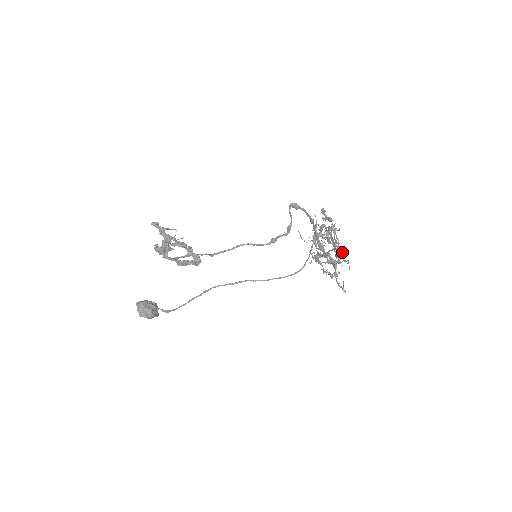
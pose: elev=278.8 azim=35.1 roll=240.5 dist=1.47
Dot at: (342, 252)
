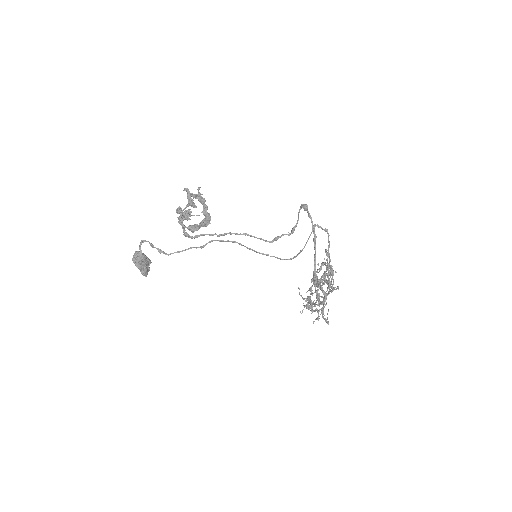
Dot at: (334, 287)
